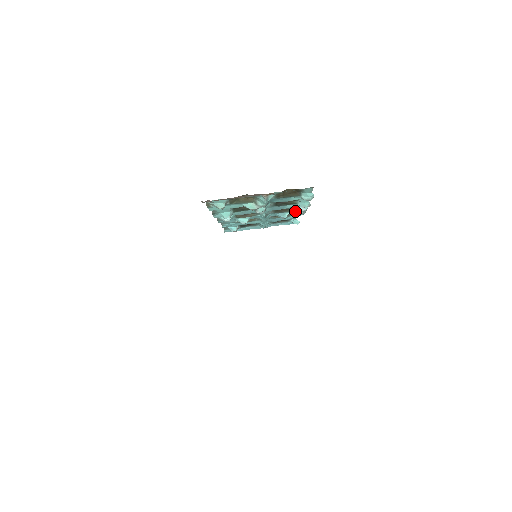
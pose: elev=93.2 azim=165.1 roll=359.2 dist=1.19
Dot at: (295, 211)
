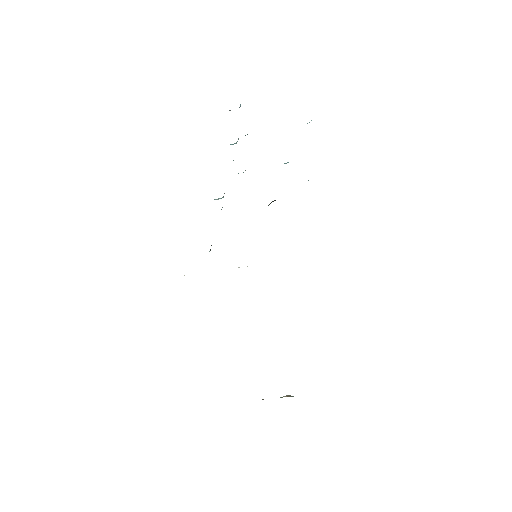
Dot at: occluded
